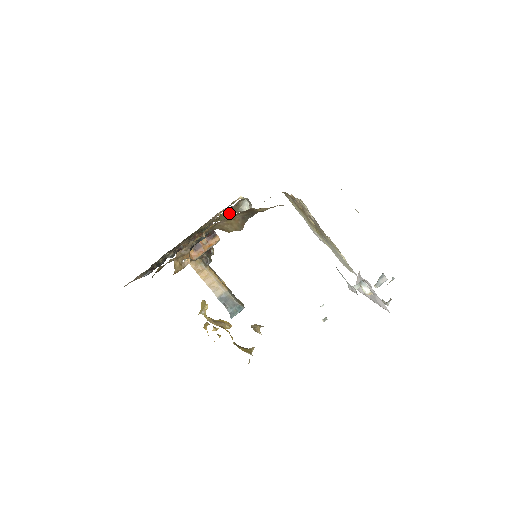
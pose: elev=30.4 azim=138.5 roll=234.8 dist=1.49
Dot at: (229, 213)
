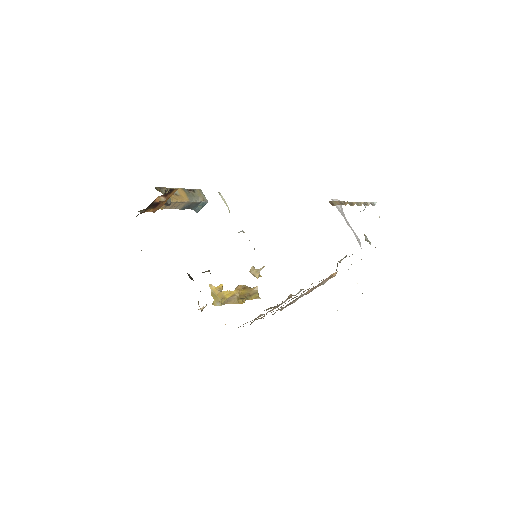
Dot at: occluded
